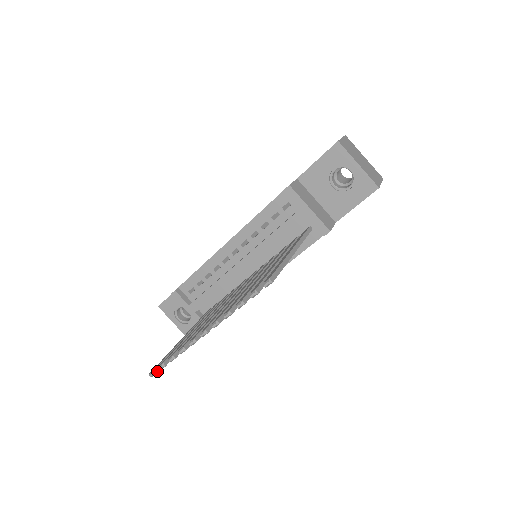
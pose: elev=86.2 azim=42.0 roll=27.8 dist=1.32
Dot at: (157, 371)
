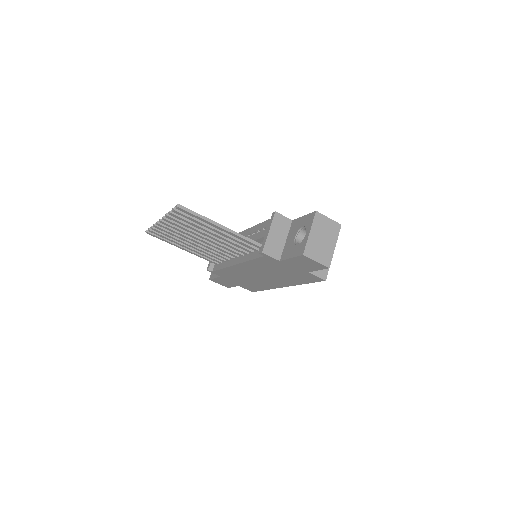
Dot at: (149, 232)
